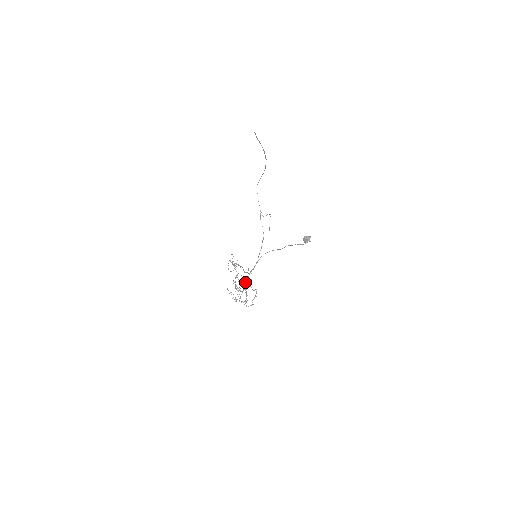
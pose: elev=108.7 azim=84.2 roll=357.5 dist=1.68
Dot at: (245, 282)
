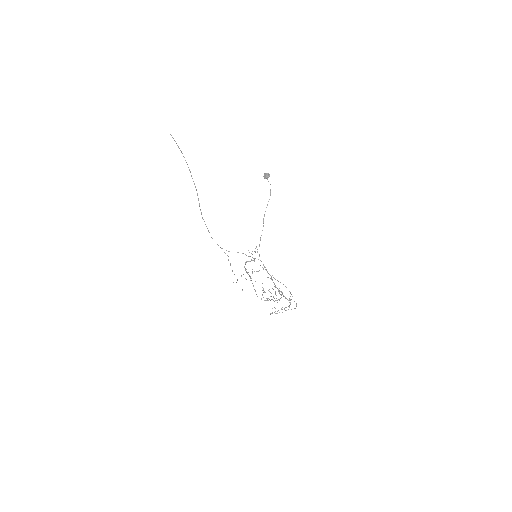
Dot at: occluded
